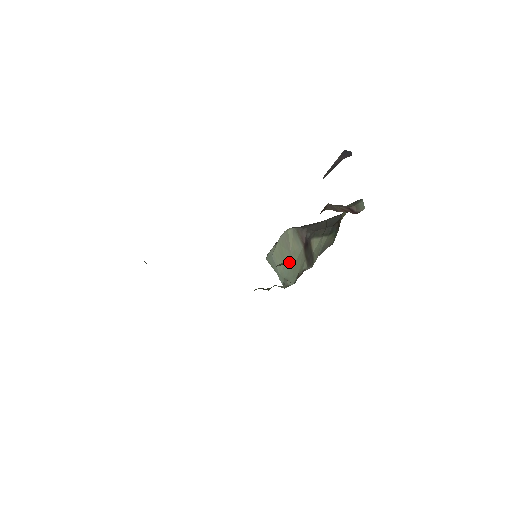
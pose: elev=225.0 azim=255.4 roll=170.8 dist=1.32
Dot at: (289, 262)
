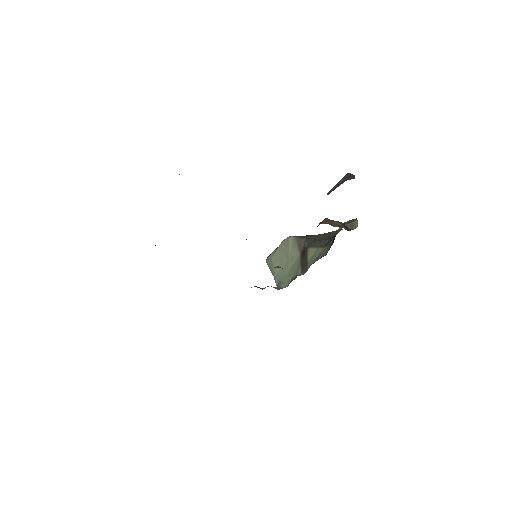
Dot at: (286, 267)
